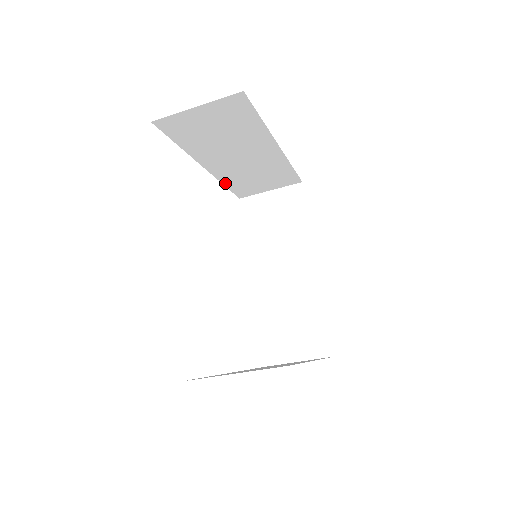
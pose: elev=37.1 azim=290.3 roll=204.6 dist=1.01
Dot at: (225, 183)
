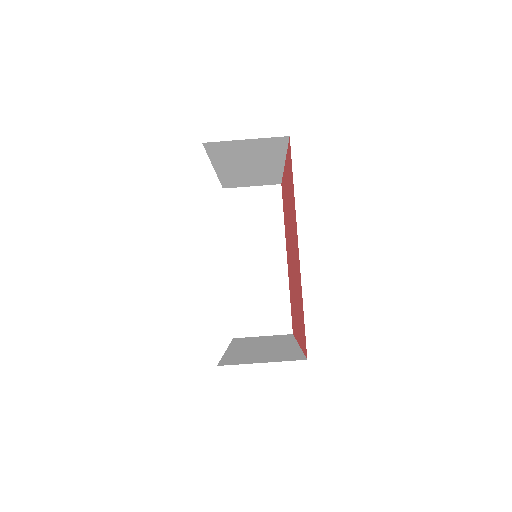
Dot at: (233, 298)
